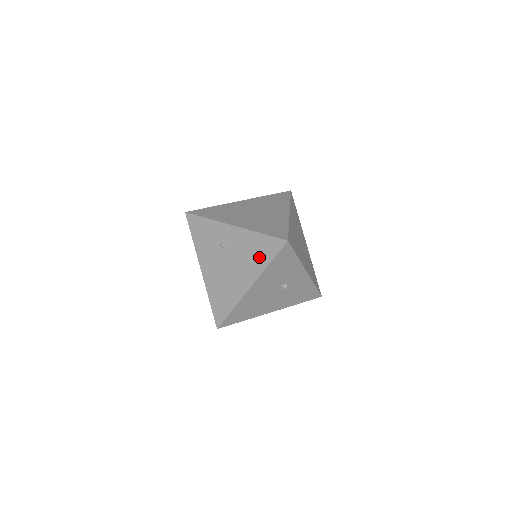
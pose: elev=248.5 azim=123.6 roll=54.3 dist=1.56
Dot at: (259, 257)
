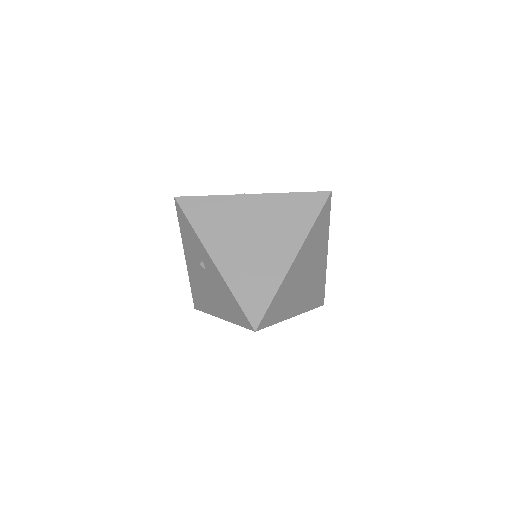
Dot at: (230, 310)
